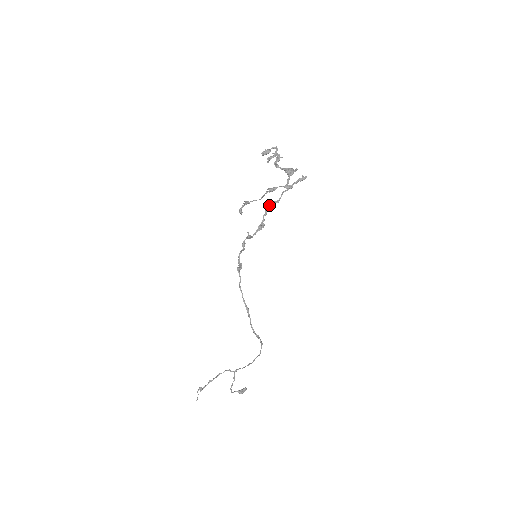
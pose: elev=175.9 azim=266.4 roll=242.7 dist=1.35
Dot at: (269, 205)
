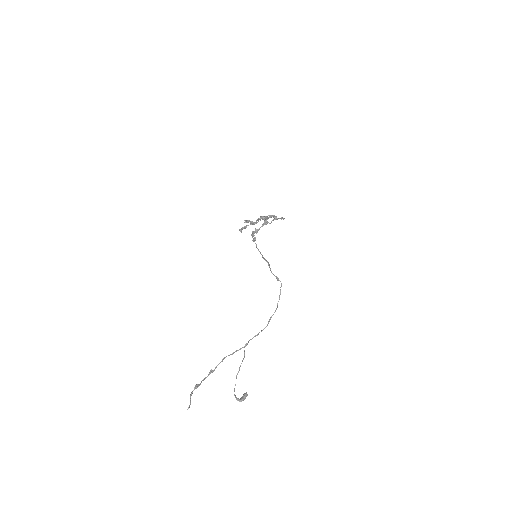
Dot at: occluded
